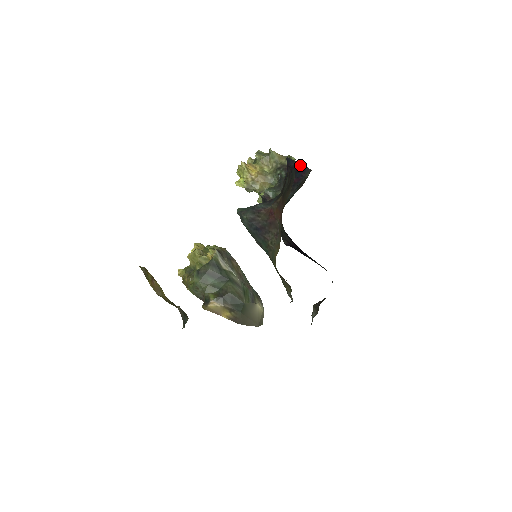
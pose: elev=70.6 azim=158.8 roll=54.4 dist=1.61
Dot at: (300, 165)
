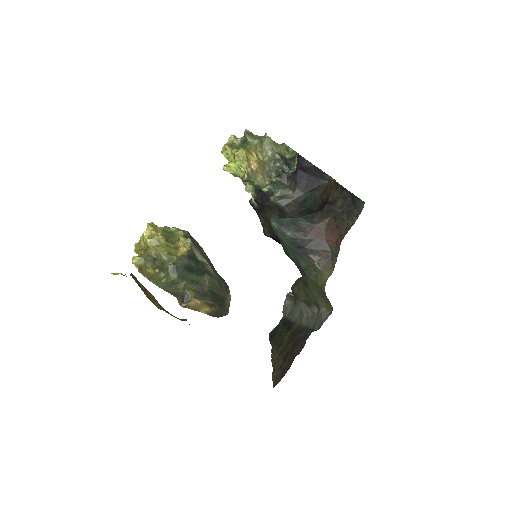
Dot at: (319, 170)
